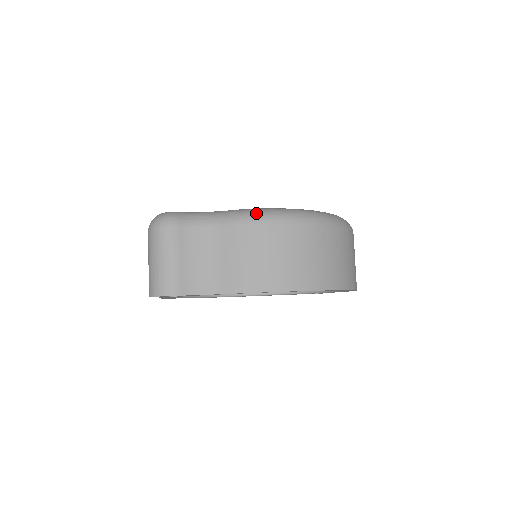
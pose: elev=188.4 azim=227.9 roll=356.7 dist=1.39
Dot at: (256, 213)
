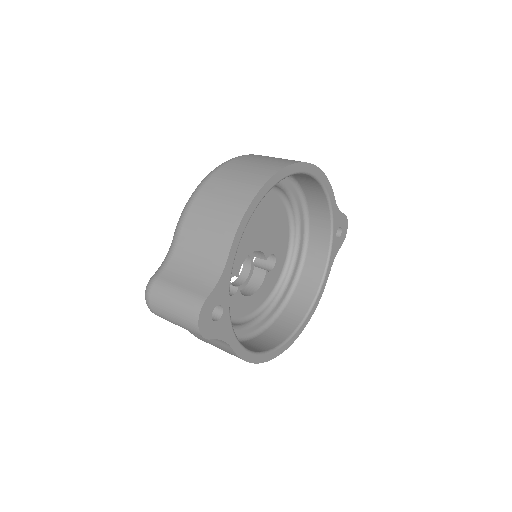
Dot at: (183, 209)
